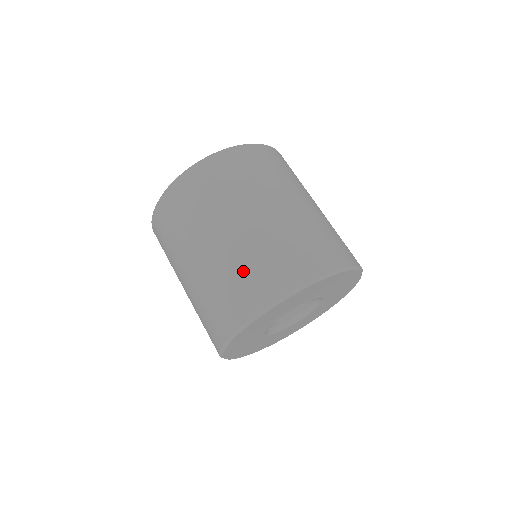
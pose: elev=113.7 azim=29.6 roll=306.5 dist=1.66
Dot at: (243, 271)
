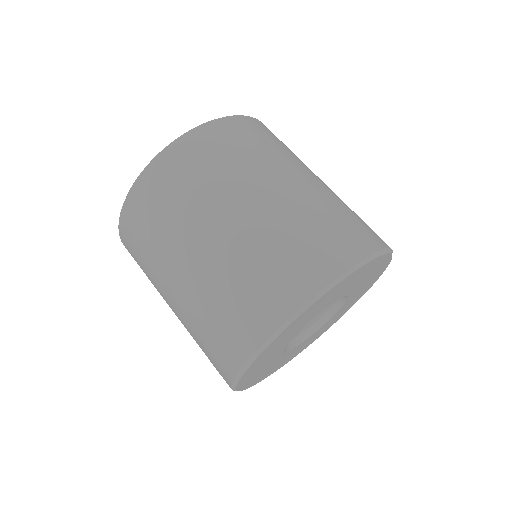
Dot at: (256, 269)
